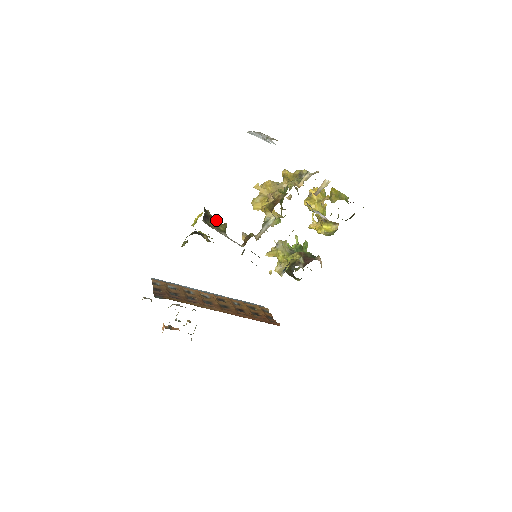
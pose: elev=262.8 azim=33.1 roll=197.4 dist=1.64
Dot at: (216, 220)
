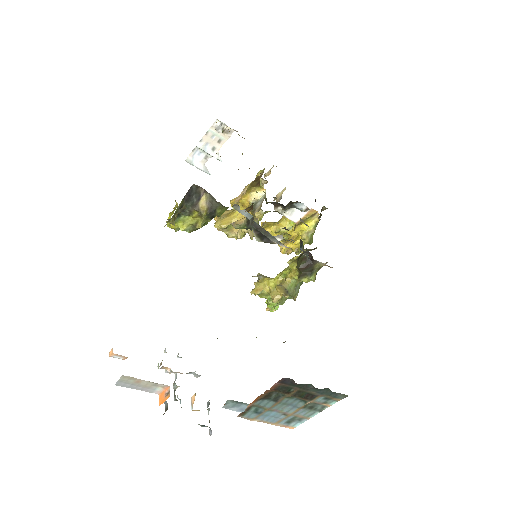
Dot at: occluded
